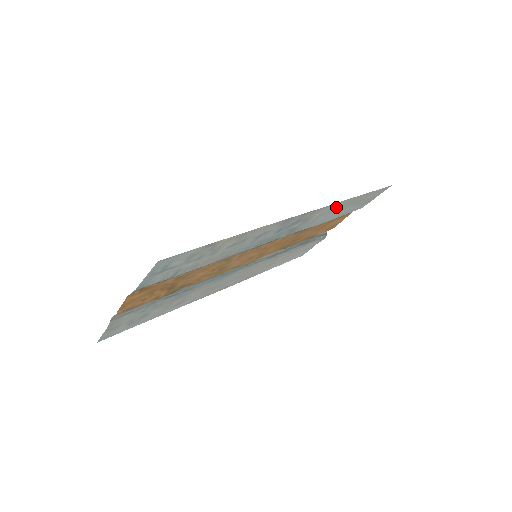
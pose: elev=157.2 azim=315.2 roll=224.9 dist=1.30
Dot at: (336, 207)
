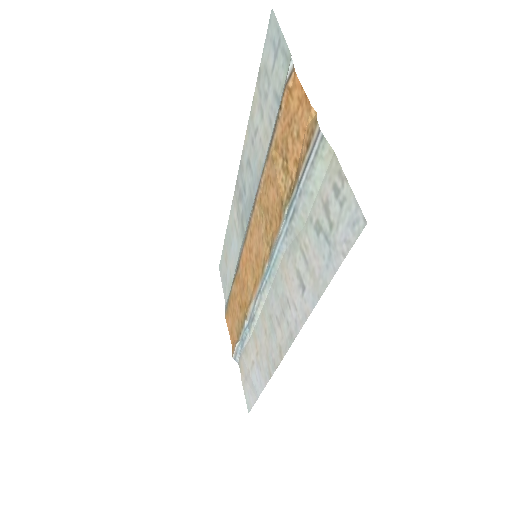
Dot at: (230, 230)
